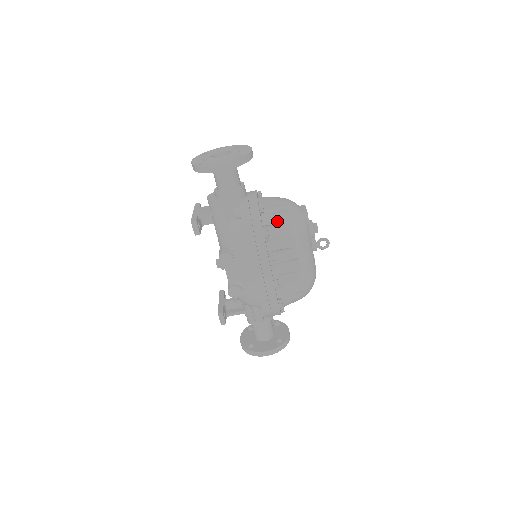
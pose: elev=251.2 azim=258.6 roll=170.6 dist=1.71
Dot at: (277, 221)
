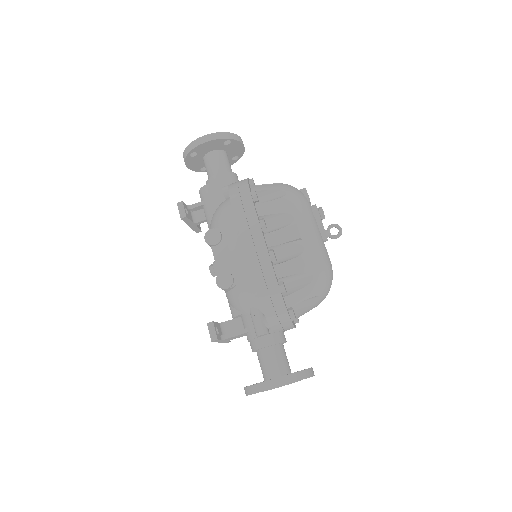
Dot at: (268, 188)
